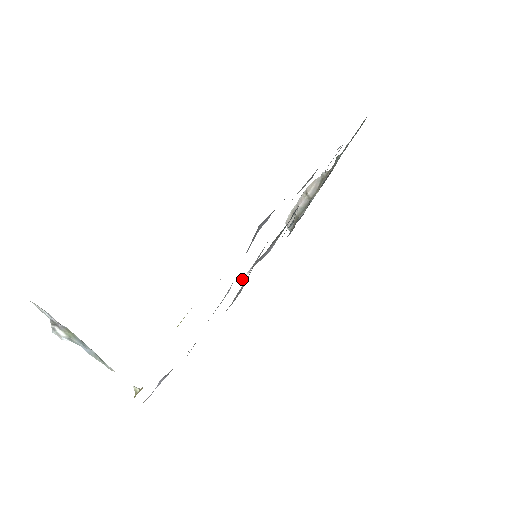
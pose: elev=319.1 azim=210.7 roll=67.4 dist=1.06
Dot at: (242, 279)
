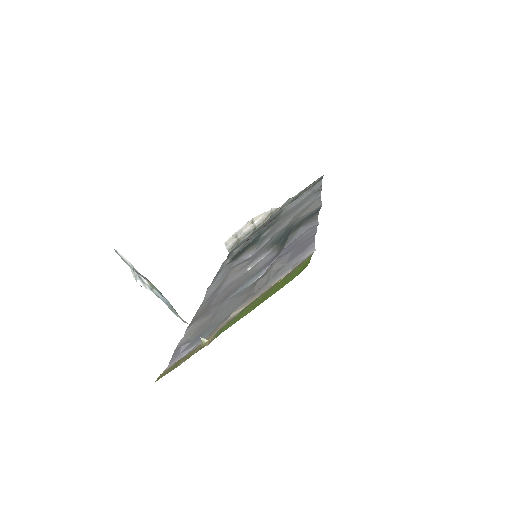
Dot at: (245, 272)
